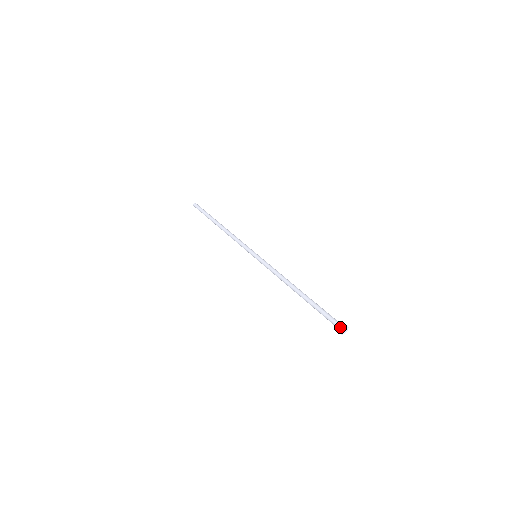
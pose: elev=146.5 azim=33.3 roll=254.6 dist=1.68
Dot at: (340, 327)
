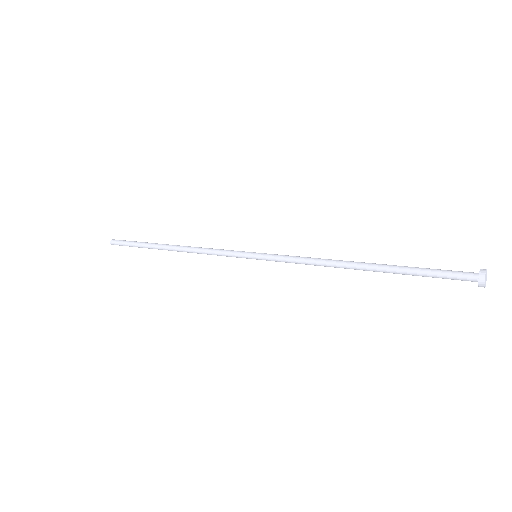
Dot at: (479, 279)
